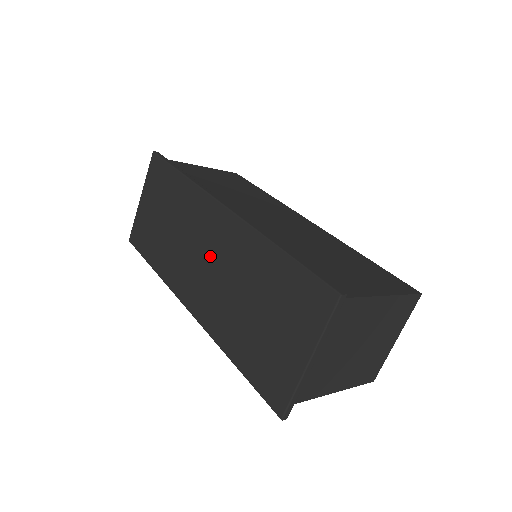
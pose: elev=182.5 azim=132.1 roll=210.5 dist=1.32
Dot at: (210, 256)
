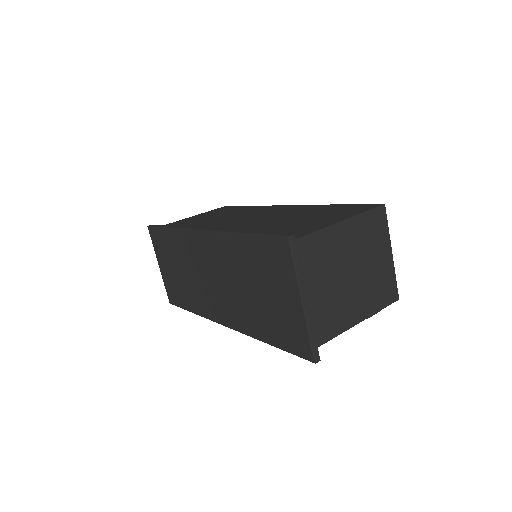
Dot at: (213, 274)
